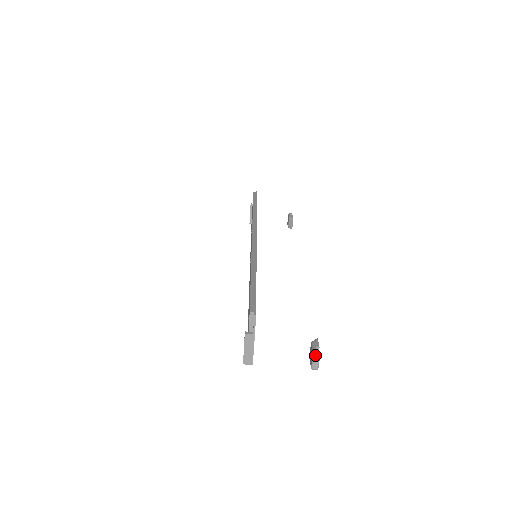
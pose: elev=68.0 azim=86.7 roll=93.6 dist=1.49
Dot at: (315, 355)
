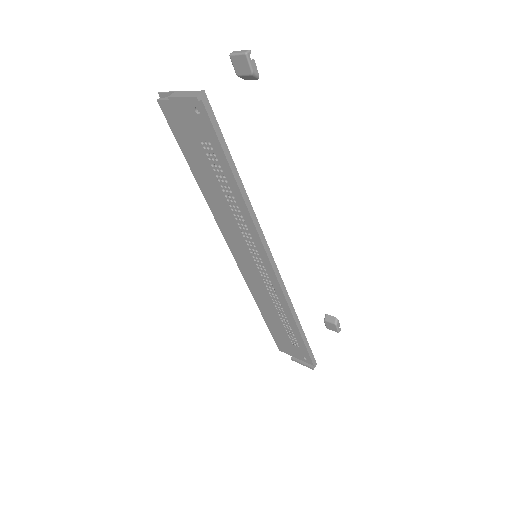
Dot at: (232, 54)
